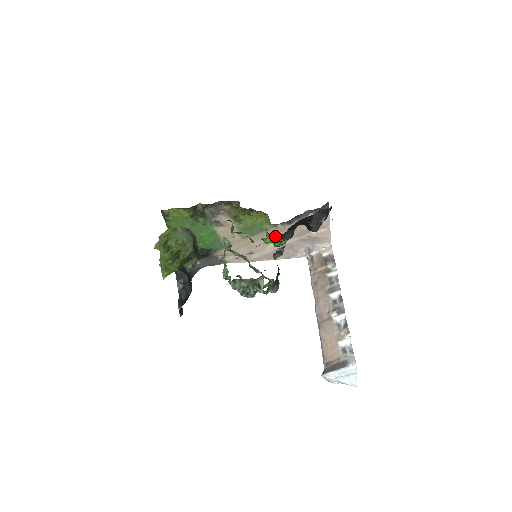
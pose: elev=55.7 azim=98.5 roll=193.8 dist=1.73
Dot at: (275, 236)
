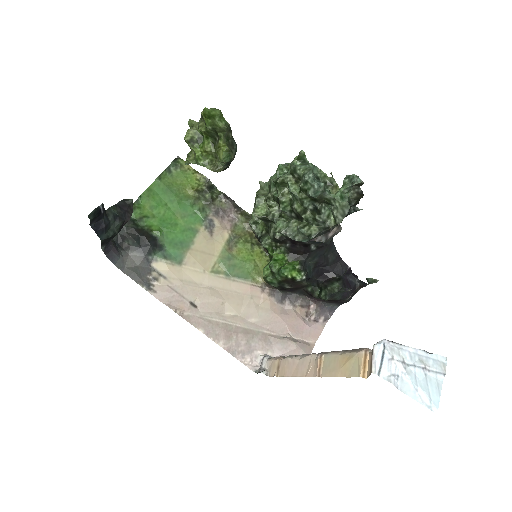
Dot at: (293, 257)
